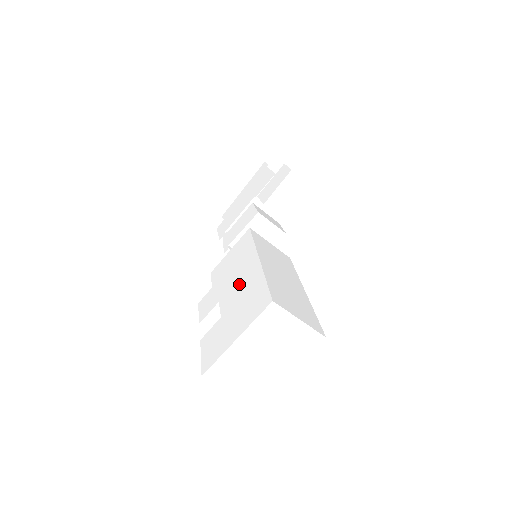
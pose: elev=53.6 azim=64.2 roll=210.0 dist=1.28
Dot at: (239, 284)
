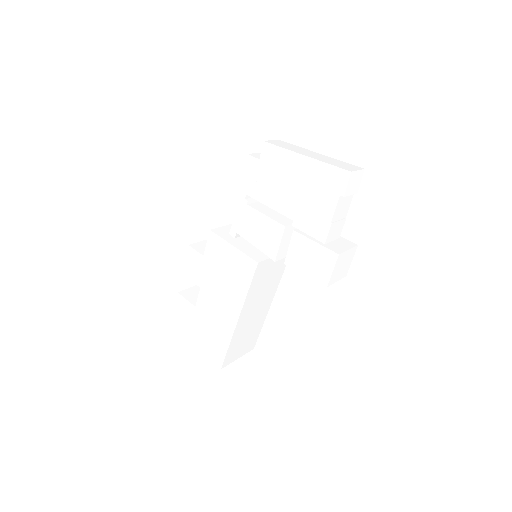
Dot at: (217, 309)
